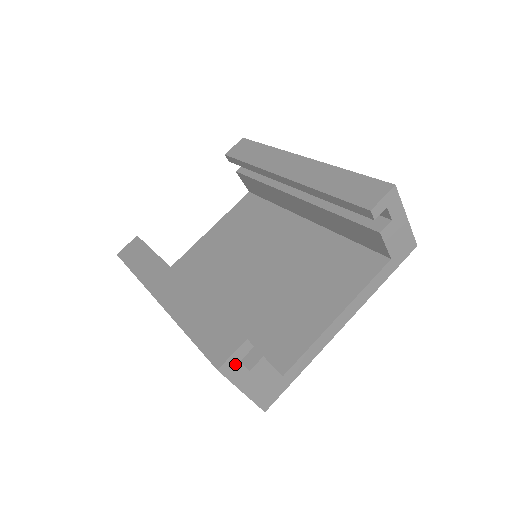
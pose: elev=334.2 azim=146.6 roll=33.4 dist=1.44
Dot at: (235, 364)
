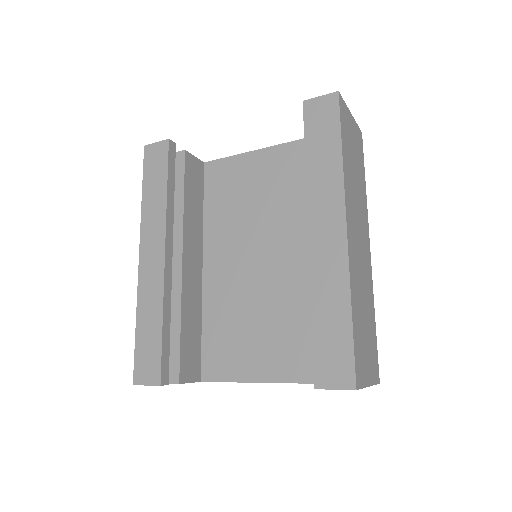
Dot at: occluded
